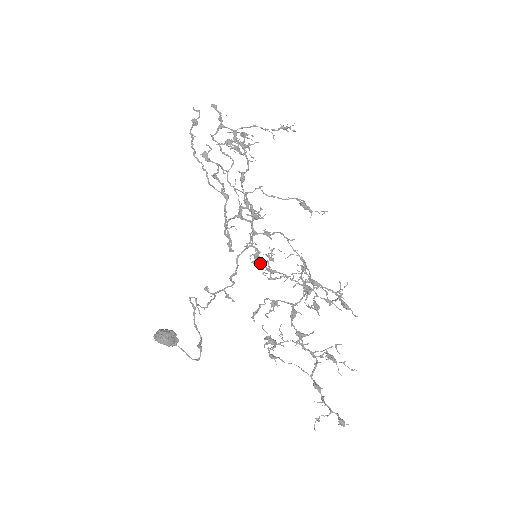
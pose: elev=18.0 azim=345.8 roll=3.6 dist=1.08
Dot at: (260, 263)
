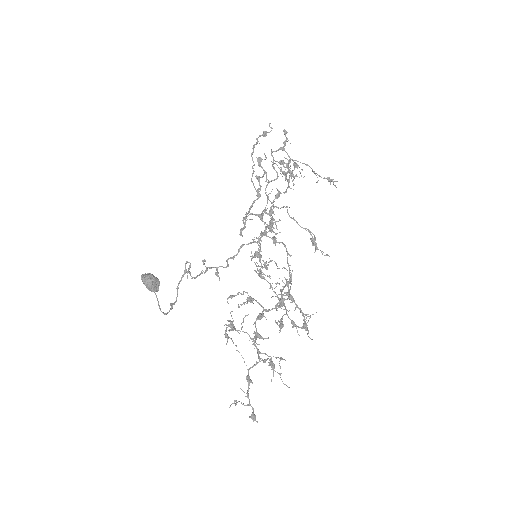
Dot at: (257, 255)
